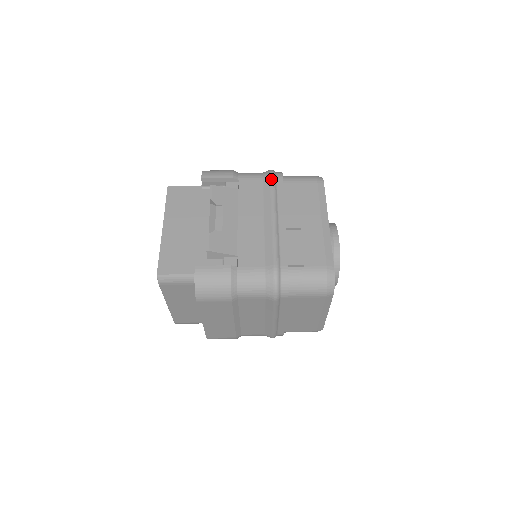
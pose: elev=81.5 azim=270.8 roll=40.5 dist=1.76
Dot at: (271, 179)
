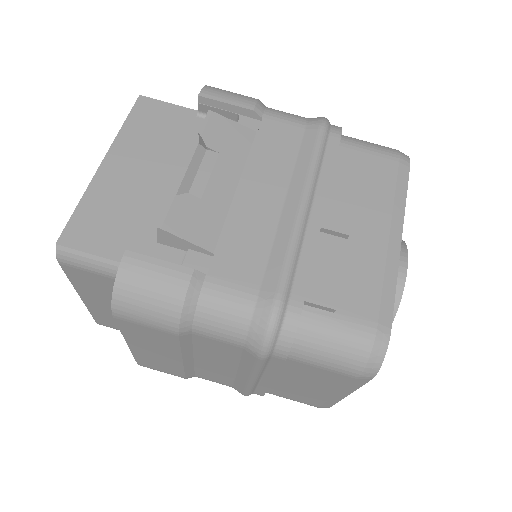
Dot at: (320, 131)
